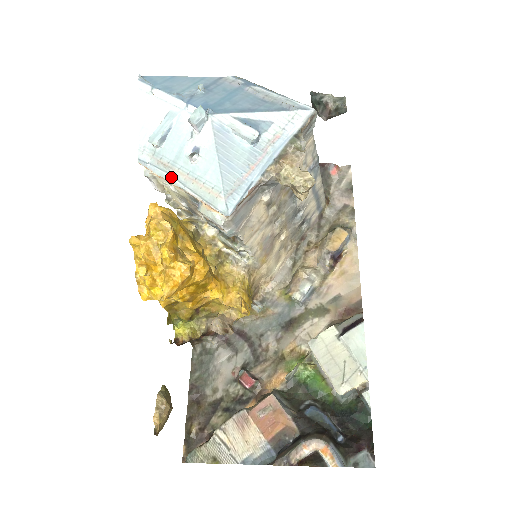
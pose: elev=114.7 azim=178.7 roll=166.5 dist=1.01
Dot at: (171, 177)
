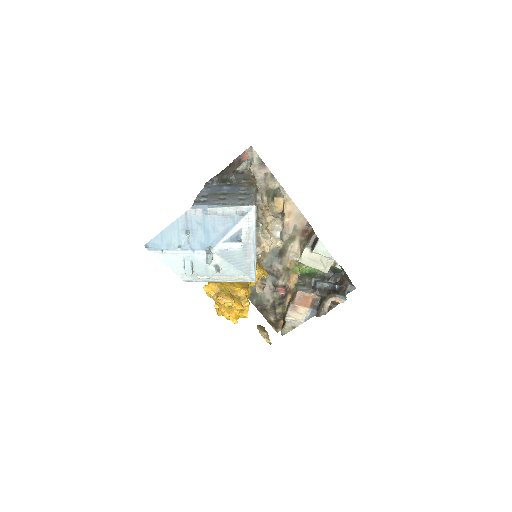
Dot at: (211, 280)
